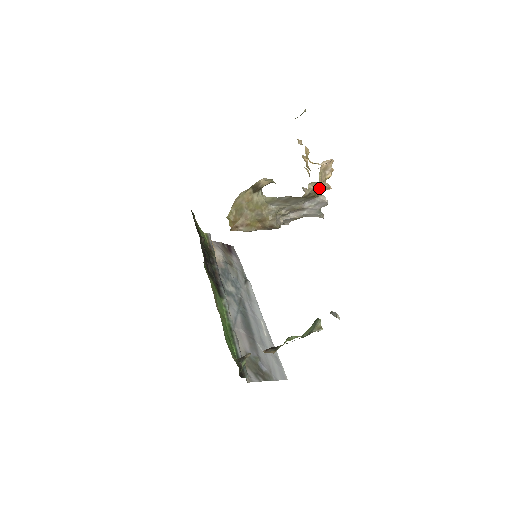
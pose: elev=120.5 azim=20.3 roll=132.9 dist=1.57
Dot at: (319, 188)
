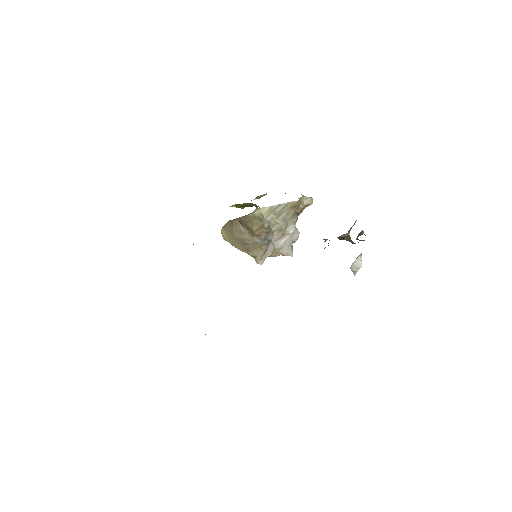
Dot at: (306, 200)
